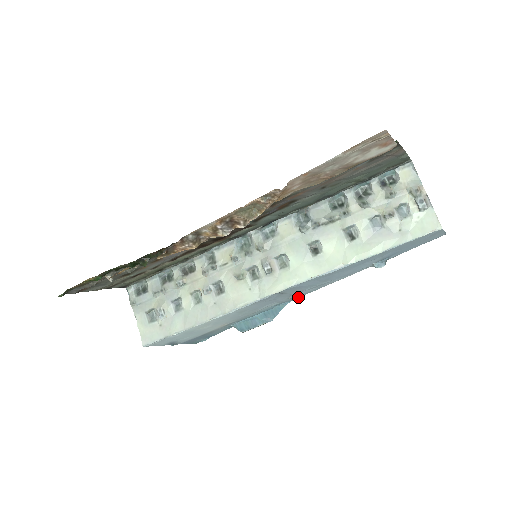
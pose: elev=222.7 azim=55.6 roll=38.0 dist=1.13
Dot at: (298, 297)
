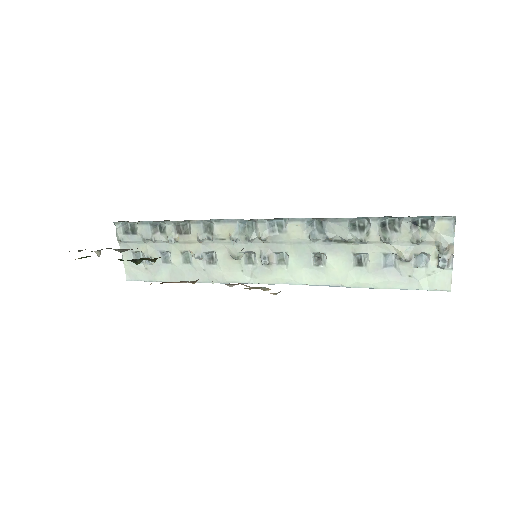
Dot at: occluded
